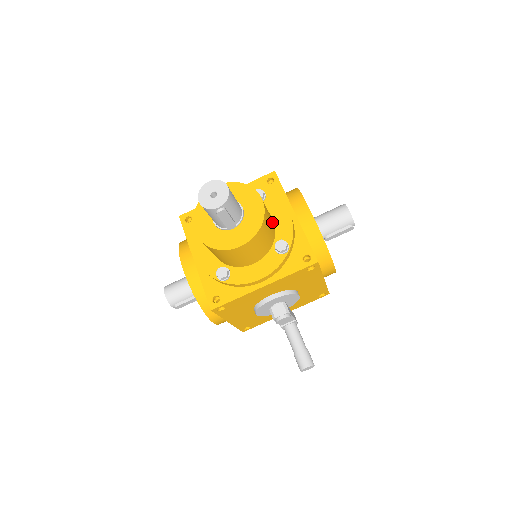
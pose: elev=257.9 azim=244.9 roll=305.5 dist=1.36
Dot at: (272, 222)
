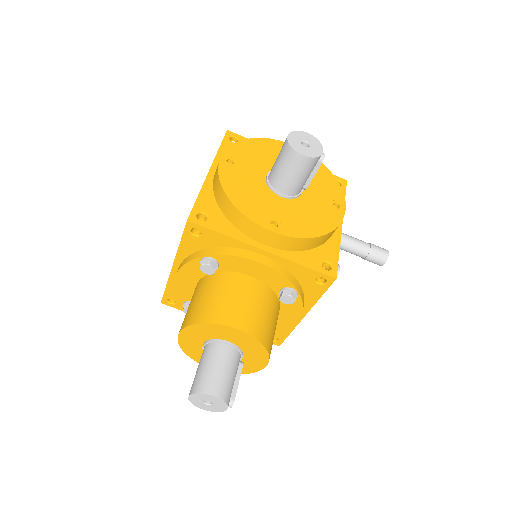
Dot at: (257, 294)
